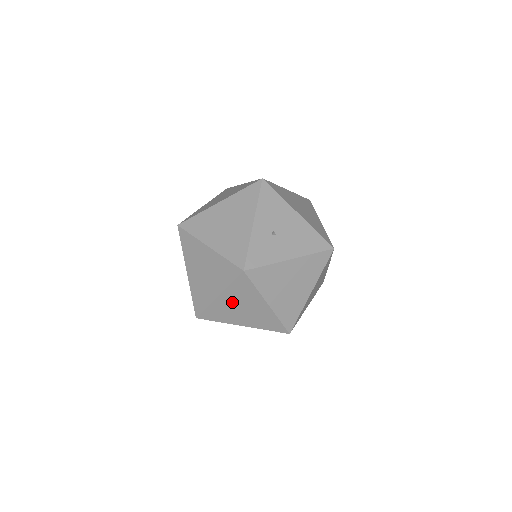
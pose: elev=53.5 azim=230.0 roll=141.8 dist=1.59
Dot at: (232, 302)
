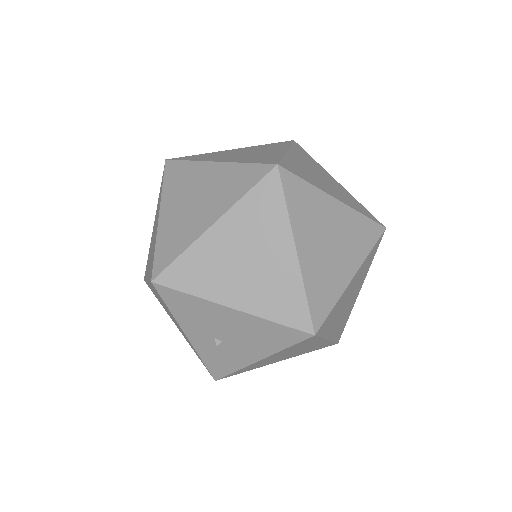
Dot at: occluded
